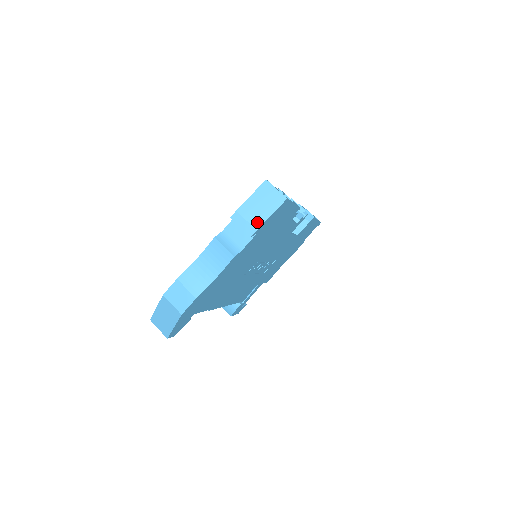
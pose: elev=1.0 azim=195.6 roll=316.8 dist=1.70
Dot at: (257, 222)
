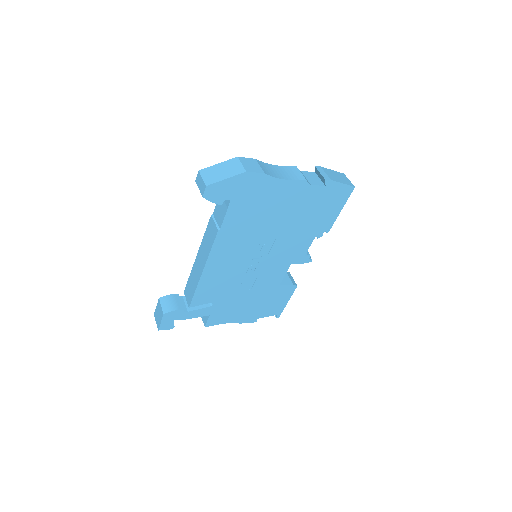
Dot at: (333, 178)
